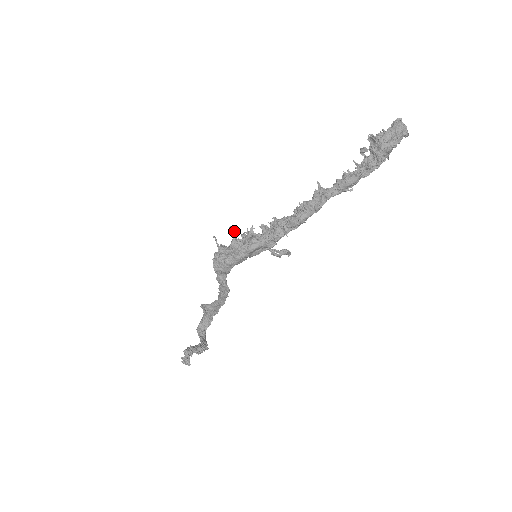
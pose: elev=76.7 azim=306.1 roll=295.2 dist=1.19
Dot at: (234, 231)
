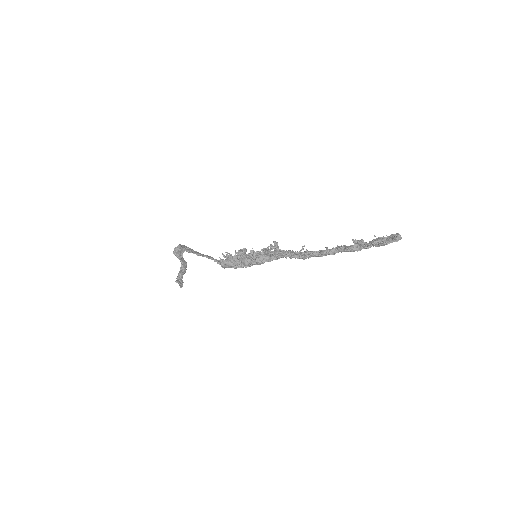
Dot at: (242, 252)
